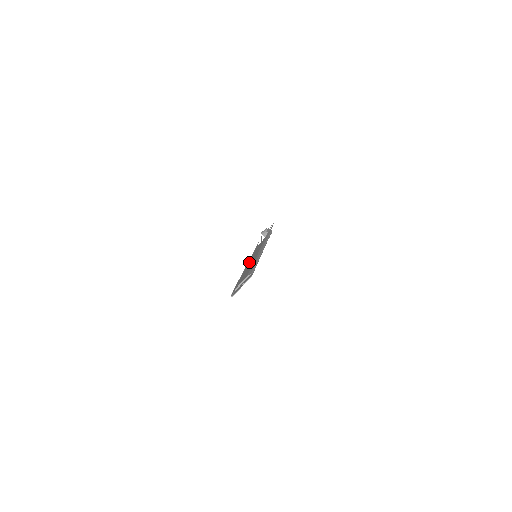
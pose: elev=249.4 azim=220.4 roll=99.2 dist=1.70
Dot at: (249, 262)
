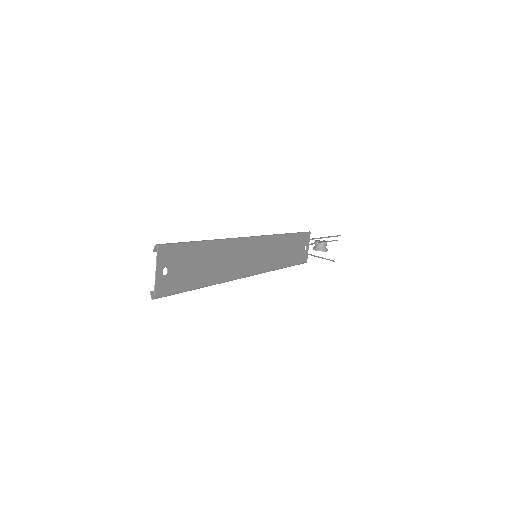
Dot at: (249, 269)
